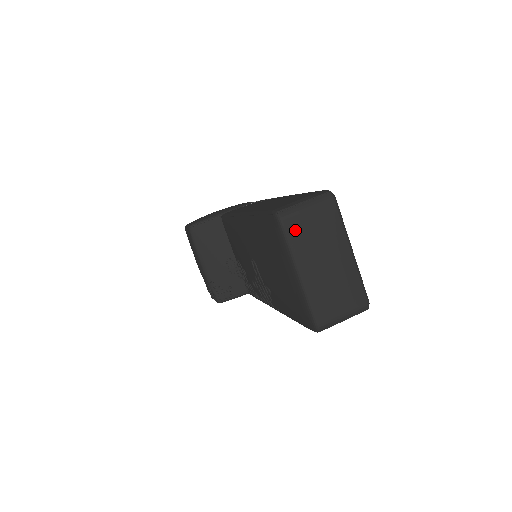
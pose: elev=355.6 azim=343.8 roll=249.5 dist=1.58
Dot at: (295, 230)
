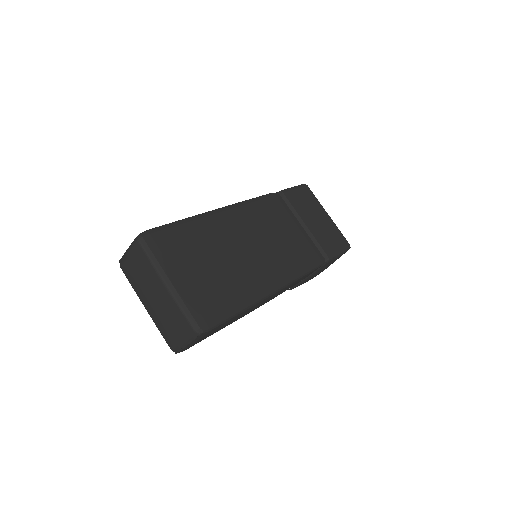
Dot at: (129, 274)
